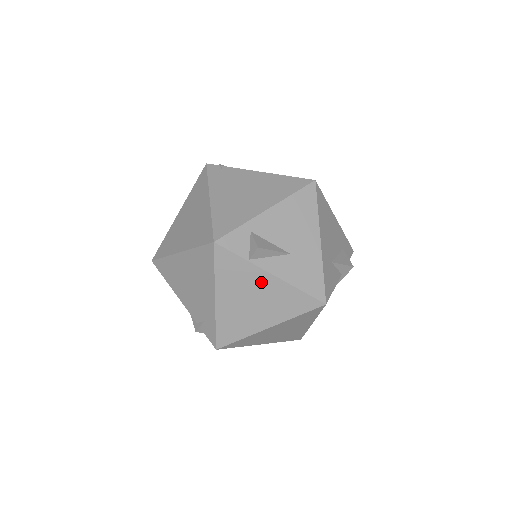
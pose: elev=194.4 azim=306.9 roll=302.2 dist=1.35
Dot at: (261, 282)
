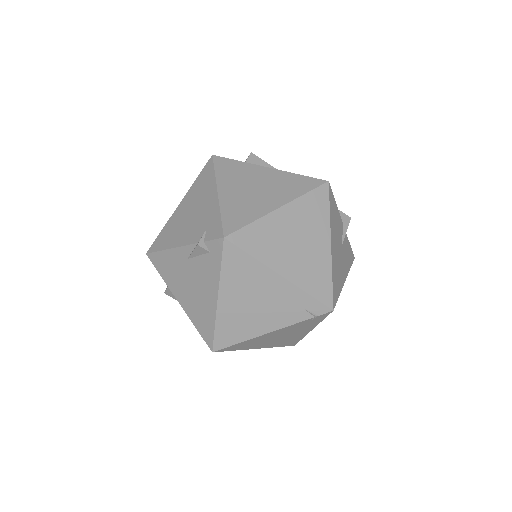
Dot at: (260, 174)
